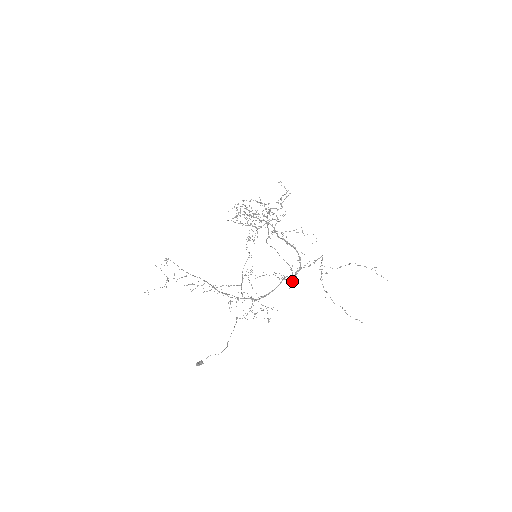
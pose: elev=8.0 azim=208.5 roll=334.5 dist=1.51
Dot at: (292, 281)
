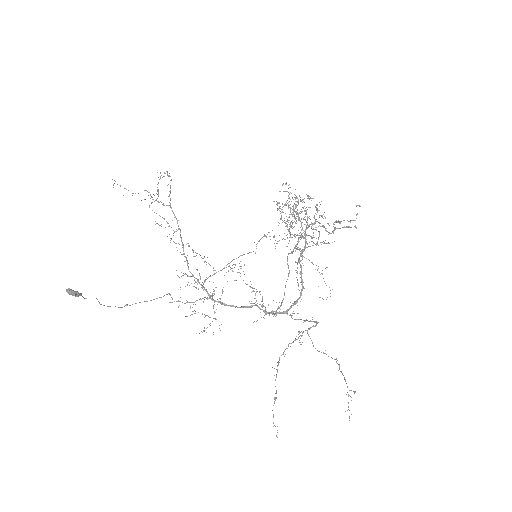
Dot at: occluded
